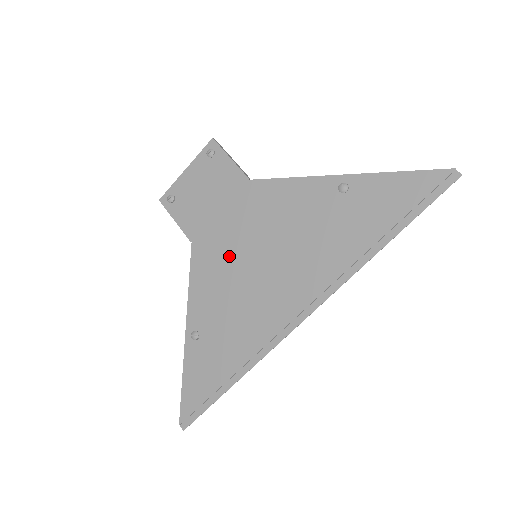
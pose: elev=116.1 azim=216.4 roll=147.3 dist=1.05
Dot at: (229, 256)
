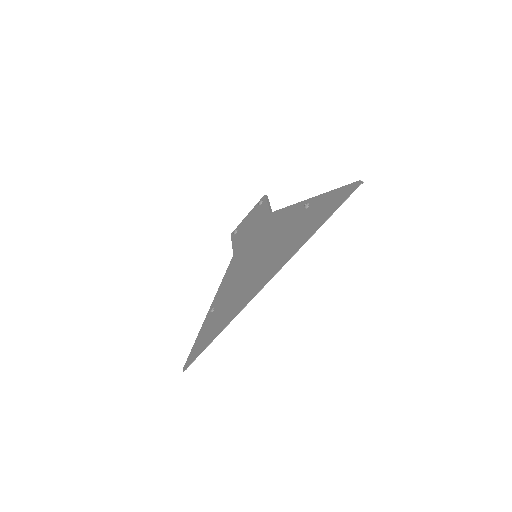
Dot at: (245, 259)
